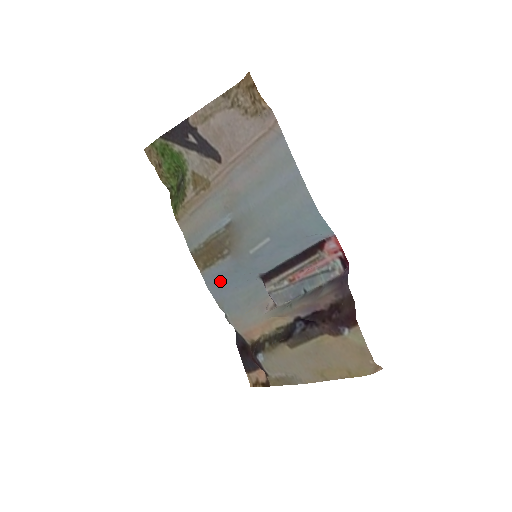
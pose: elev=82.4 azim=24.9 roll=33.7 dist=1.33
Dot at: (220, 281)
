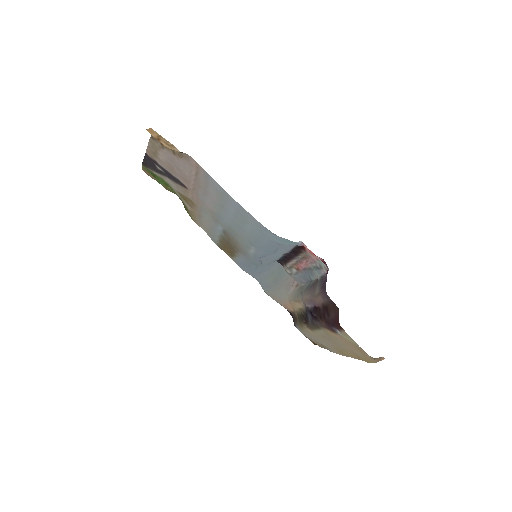
Dot at: (247, 268)
